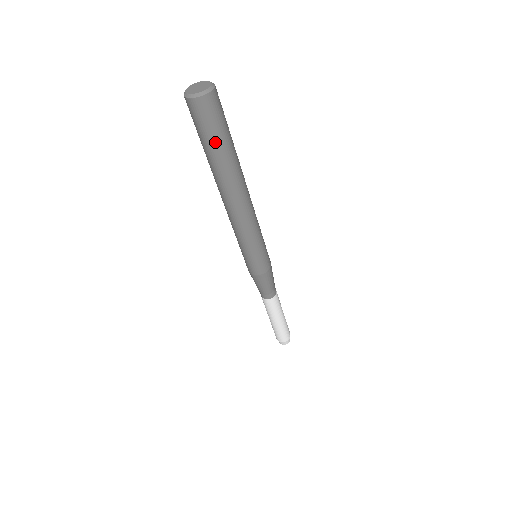
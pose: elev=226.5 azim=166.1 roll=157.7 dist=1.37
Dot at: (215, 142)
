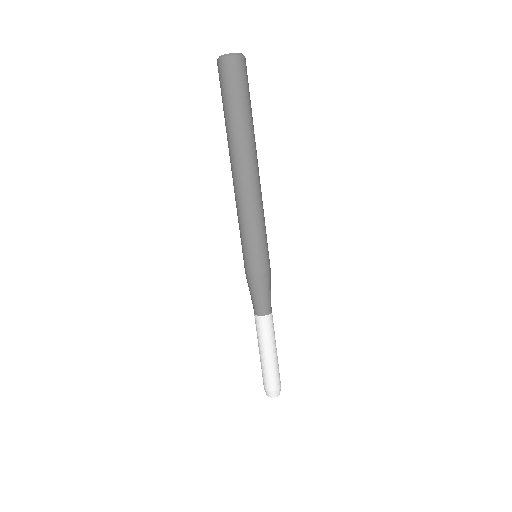
Dot at: (243, 102)
